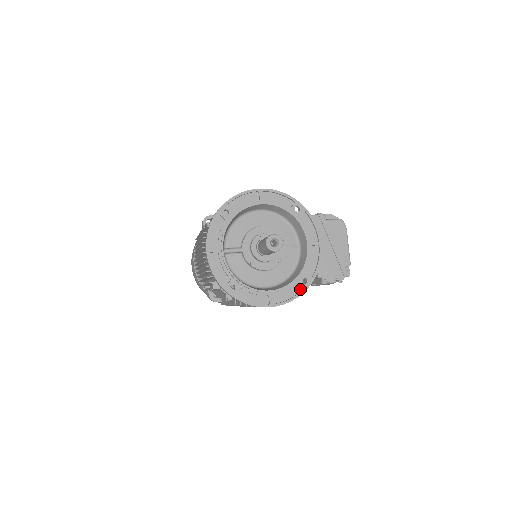
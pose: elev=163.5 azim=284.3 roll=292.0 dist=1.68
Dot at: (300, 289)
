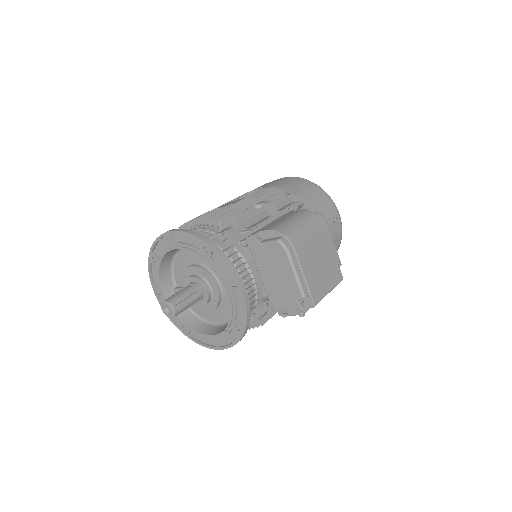
Dot at: (238, 334)
